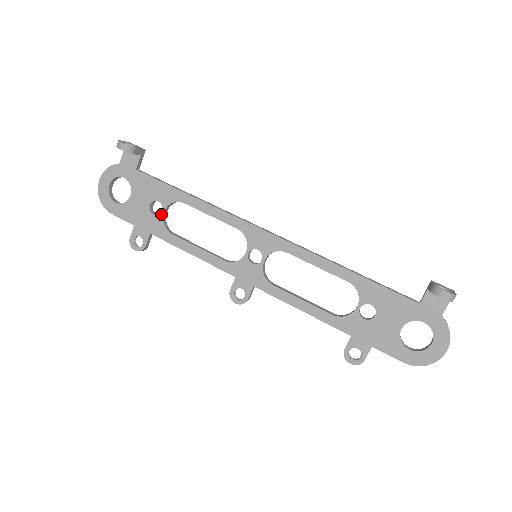
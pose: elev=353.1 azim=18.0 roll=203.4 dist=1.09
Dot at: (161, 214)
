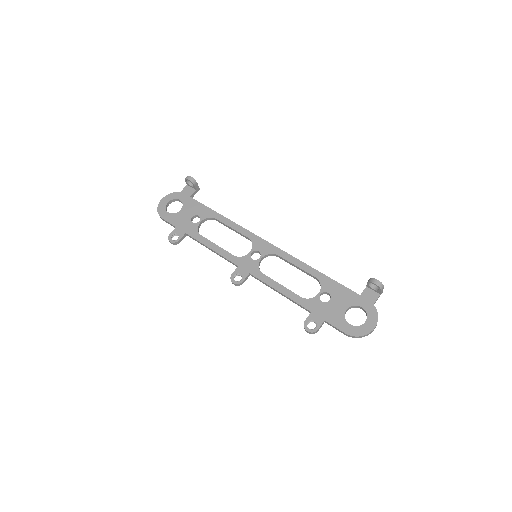
Dot at: (198, 223)
